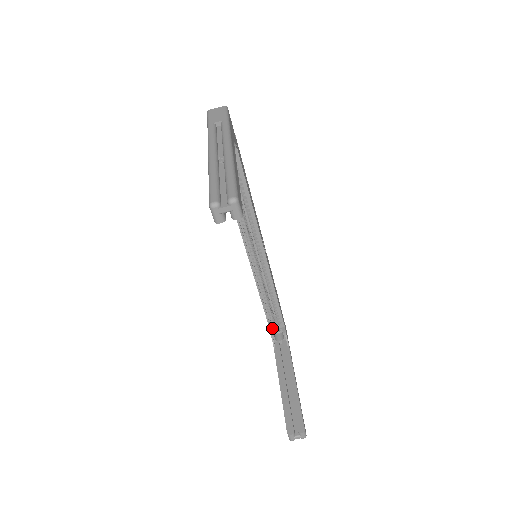
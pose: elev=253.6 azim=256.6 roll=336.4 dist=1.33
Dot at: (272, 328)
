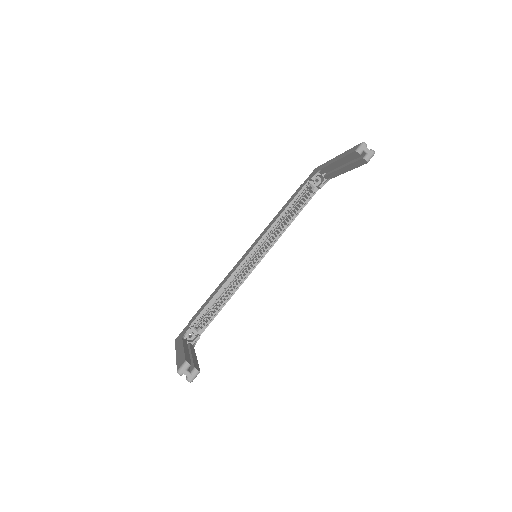
Dot at: (192, 327)
